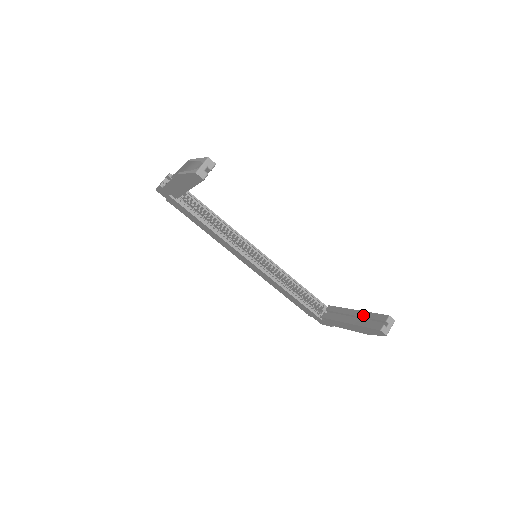
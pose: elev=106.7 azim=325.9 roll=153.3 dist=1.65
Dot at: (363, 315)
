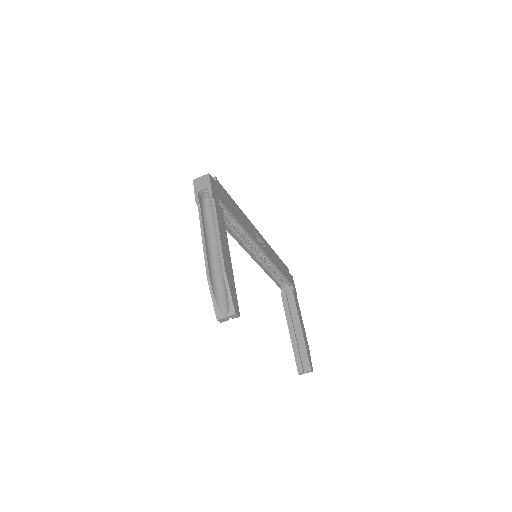
Dot at: (301, 342)
